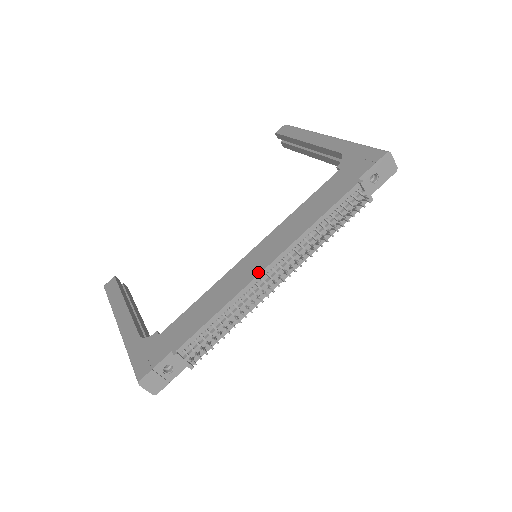
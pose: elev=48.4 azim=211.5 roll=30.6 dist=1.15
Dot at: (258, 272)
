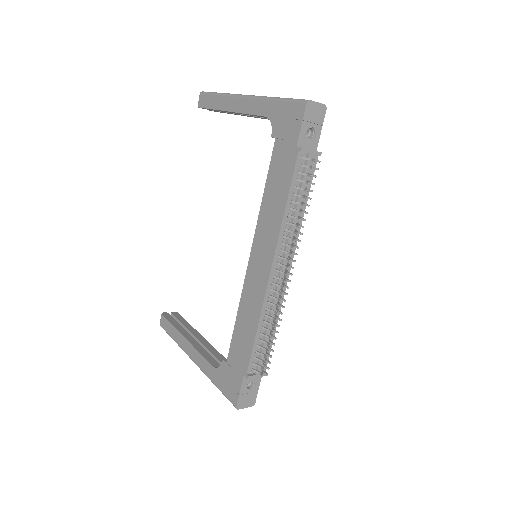
Dot at: (266, 281)
